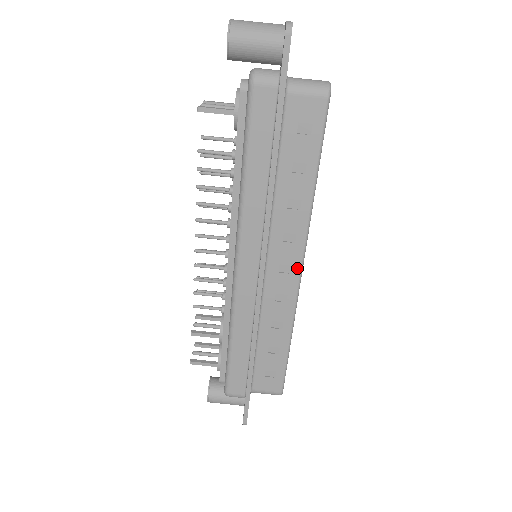
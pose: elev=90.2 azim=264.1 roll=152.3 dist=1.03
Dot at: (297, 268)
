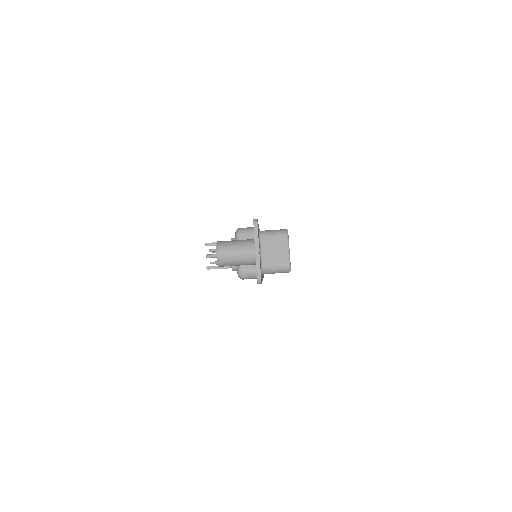
Dot at: occluded
